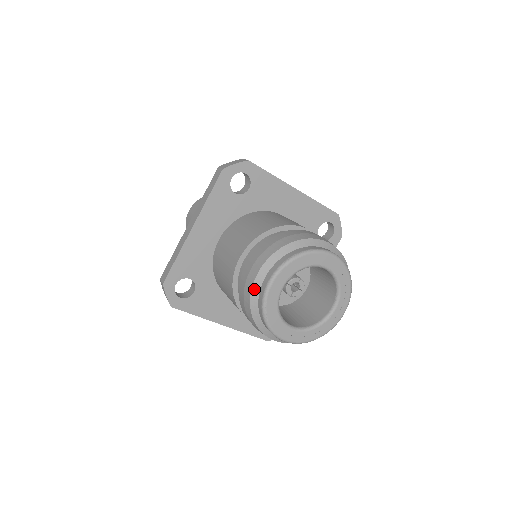
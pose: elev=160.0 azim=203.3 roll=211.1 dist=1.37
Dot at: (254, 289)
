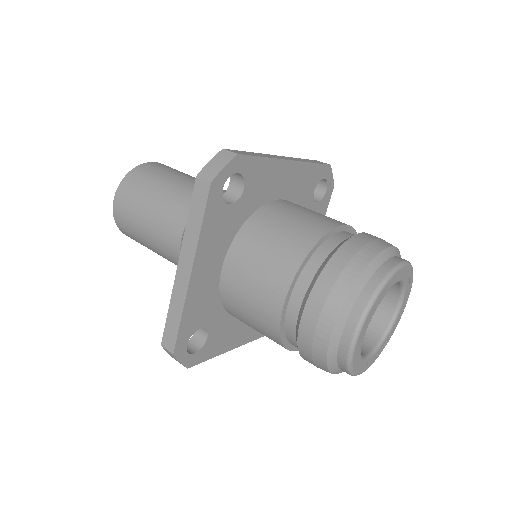
Dot at: (331, 346)
